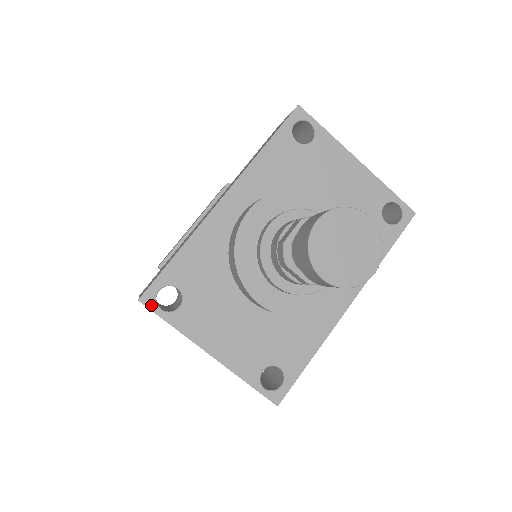
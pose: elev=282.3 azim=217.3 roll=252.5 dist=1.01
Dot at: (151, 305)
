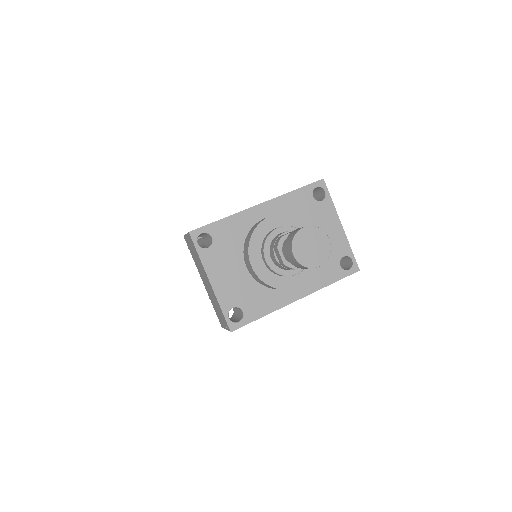
Dot at: (194, 238)
